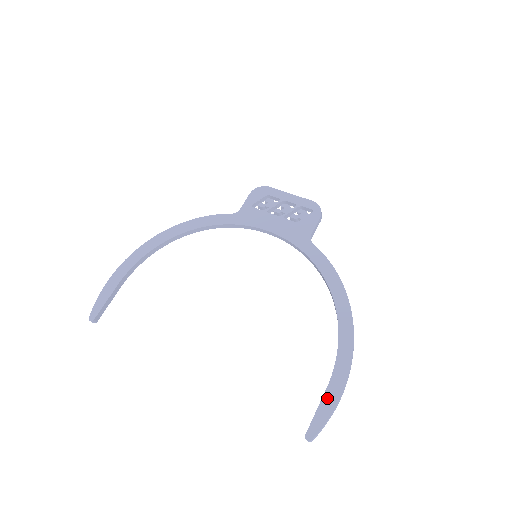
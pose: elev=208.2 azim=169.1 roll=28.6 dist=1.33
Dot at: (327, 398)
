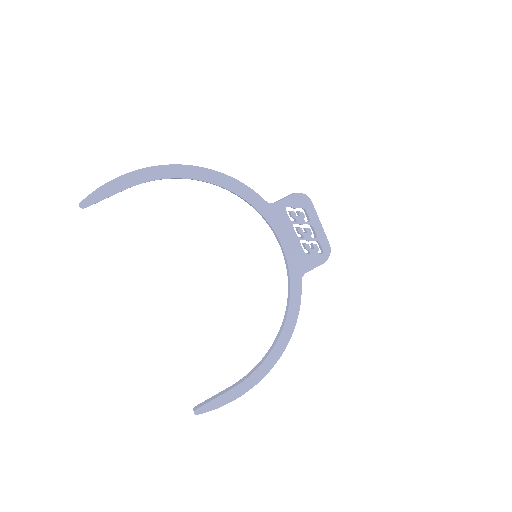
Dot at: (225, 396)
